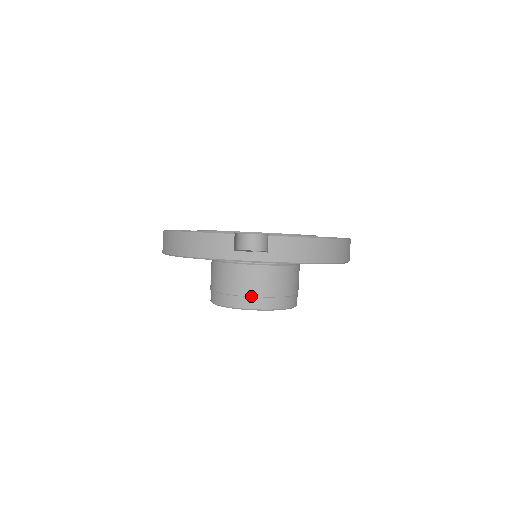
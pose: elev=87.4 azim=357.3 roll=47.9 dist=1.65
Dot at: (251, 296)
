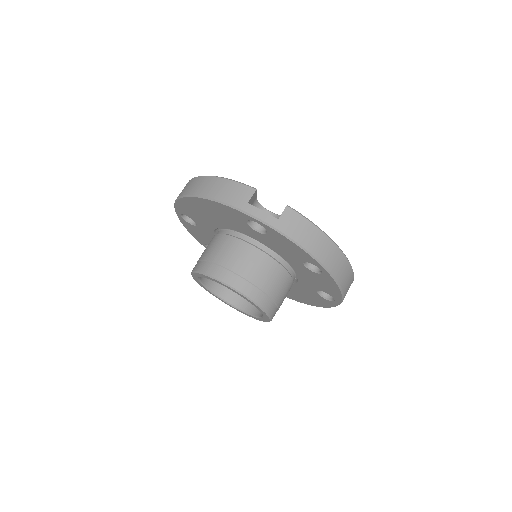
Dot at: (236, 273)
